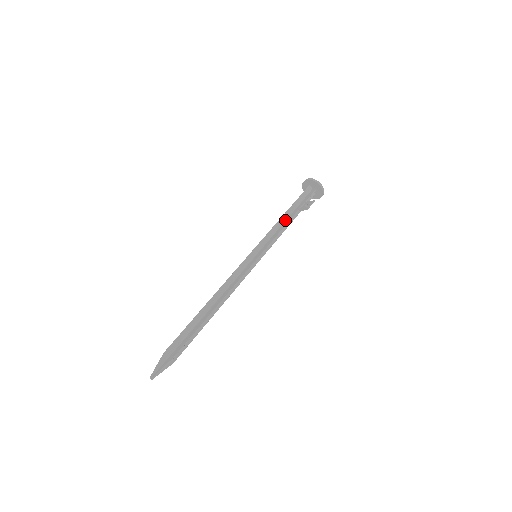
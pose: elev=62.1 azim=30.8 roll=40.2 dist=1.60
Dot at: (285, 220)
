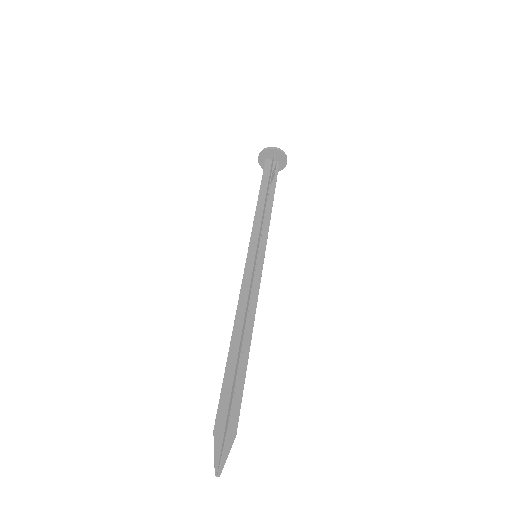
Dot at: (263, 204)
